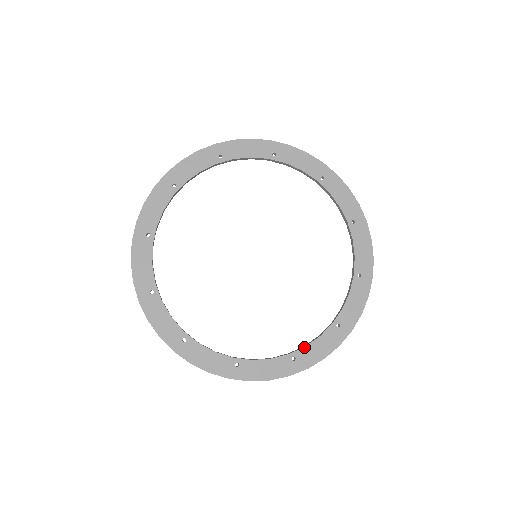
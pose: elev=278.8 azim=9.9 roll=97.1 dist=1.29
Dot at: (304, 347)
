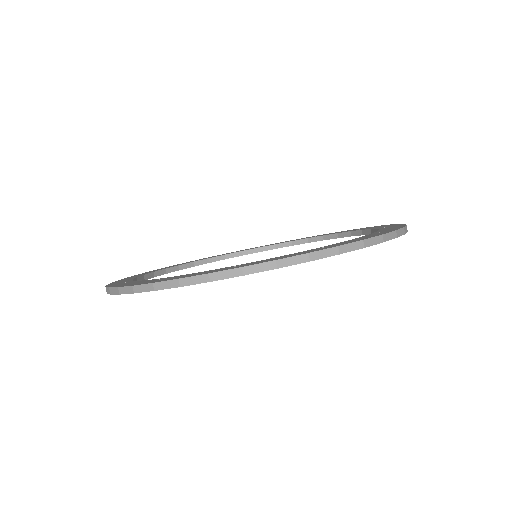
Dot at: (182, 275)
